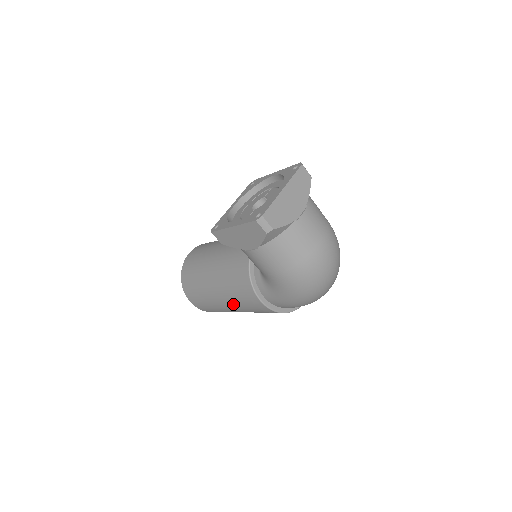
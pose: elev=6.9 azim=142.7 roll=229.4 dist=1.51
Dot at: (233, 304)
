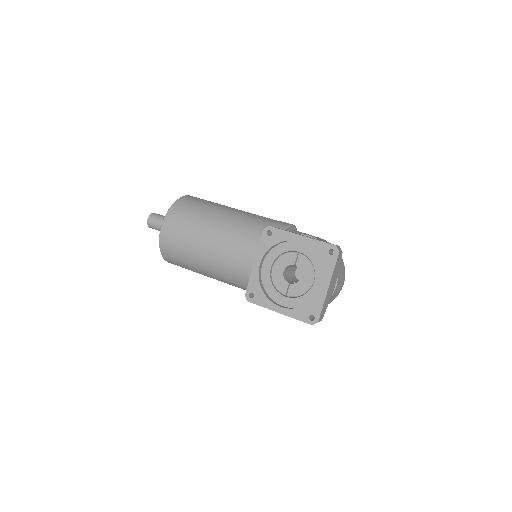
Dot at: occluded
